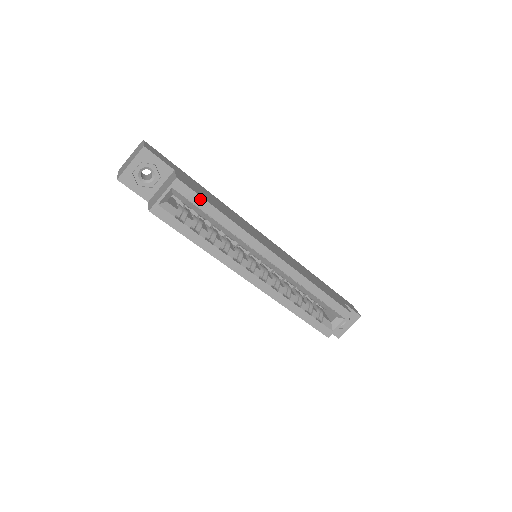
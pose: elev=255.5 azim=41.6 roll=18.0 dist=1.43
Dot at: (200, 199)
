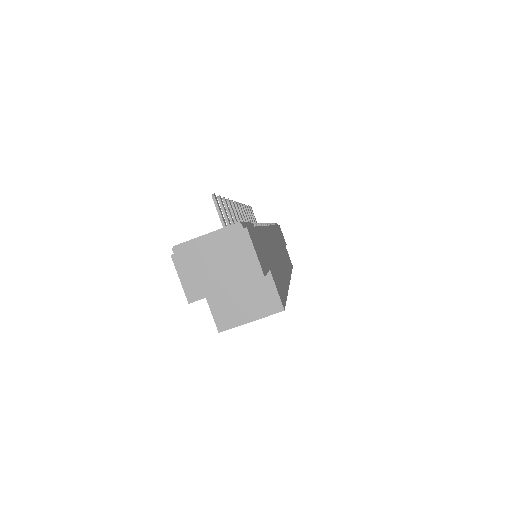
Dot at: occluded
